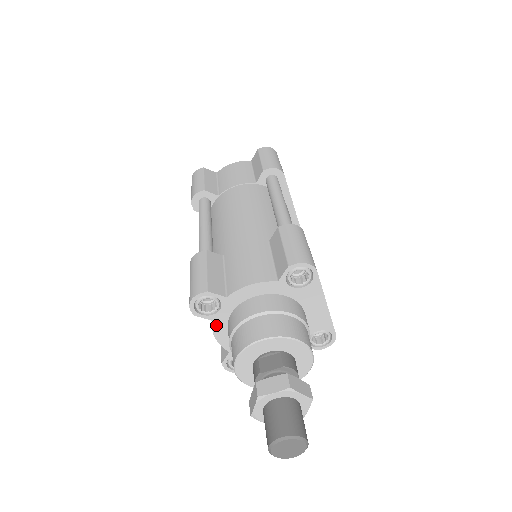
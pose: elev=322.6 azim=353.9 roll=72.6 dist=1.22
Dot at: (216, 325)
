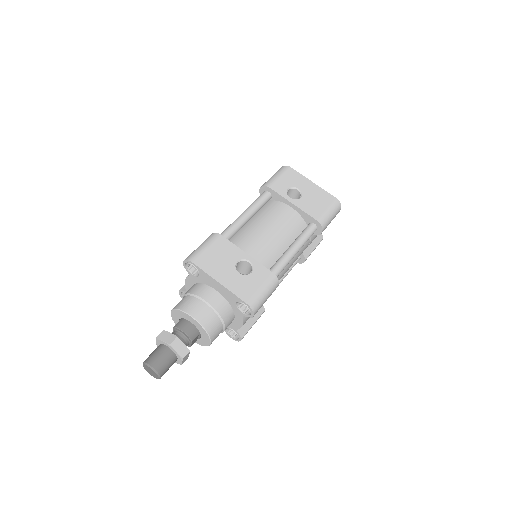
Dot at: occluded
